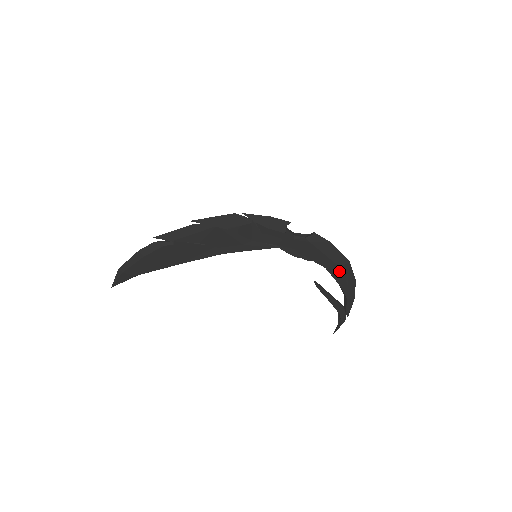
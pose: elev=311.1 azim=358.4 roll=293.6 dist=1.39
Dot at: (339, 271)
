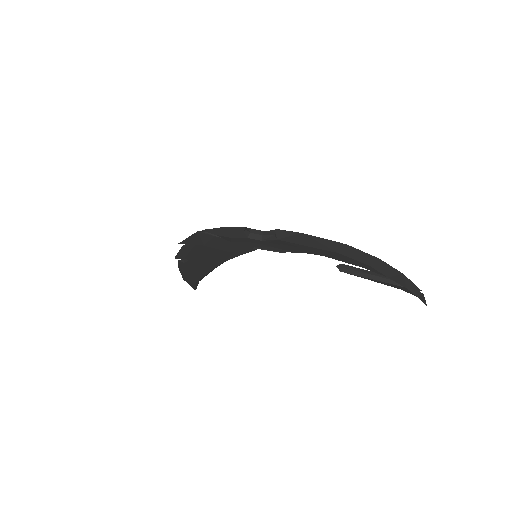
Dot at: (342, 256)
